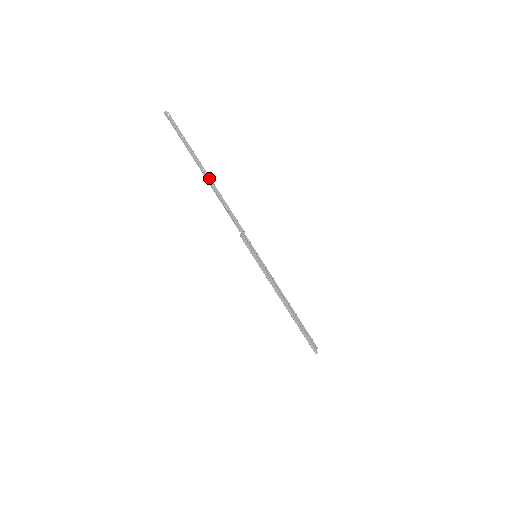
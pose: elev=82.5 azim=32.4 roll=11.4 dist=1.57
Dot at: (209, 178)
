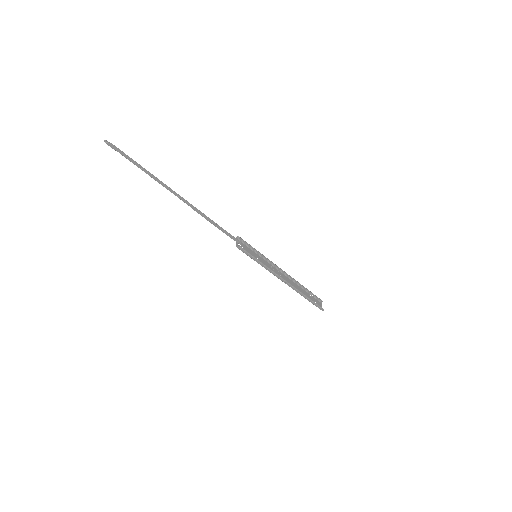
Dot at: (188, 203)
